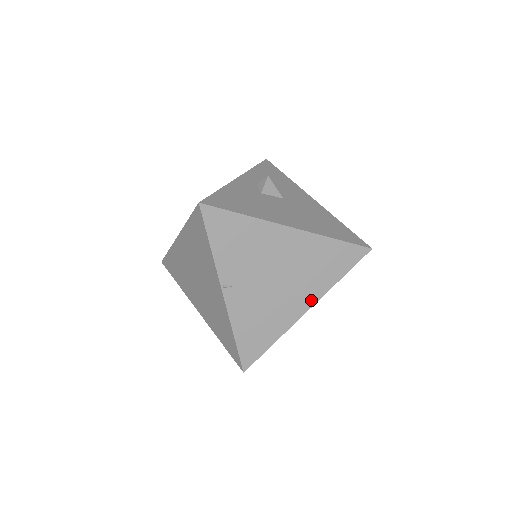
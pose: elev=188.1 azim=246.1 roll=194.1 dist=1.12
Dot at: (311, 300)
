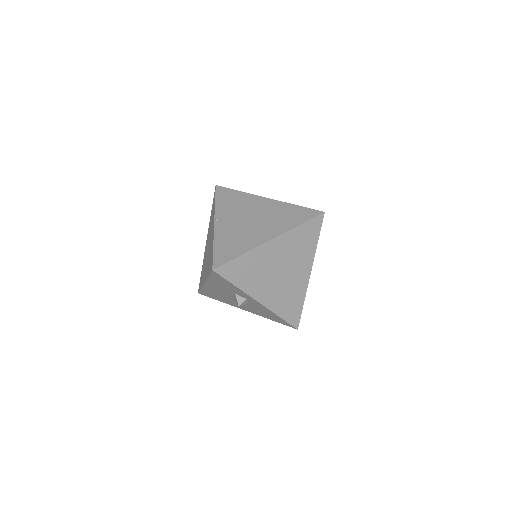
Dot at: (275, 234)
